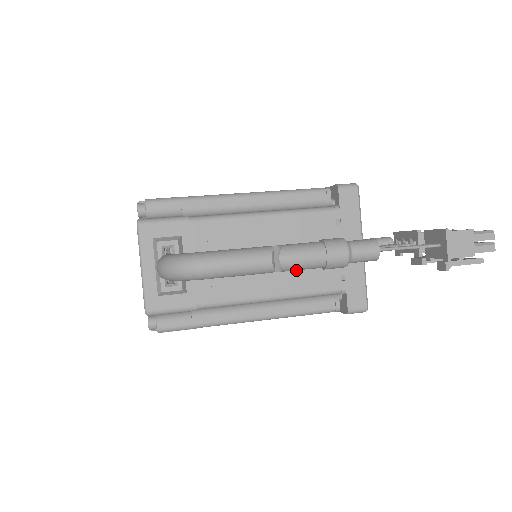
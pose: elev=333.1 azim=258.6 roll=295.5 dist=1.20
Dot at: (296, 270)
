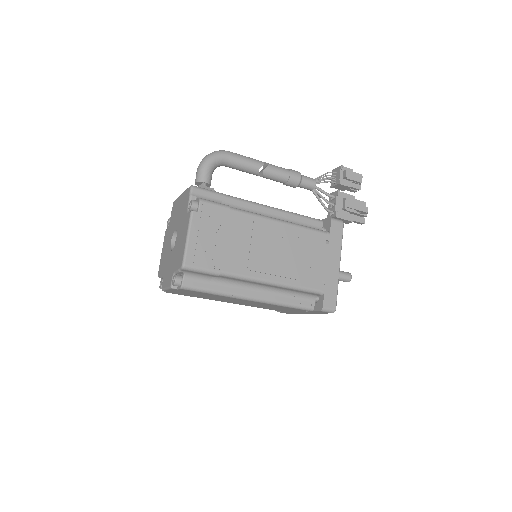
Dot at: occluded
